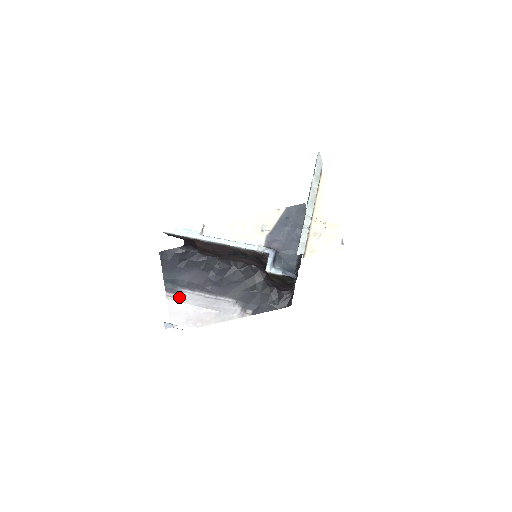
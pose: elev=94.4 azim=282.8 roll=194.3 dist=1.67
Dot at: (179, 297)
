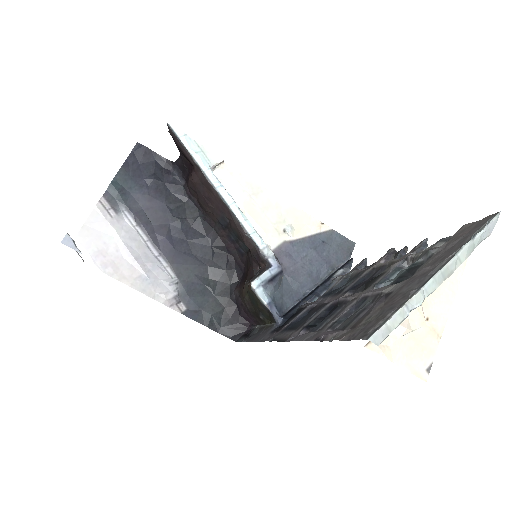
Dot at: (114, 216)
